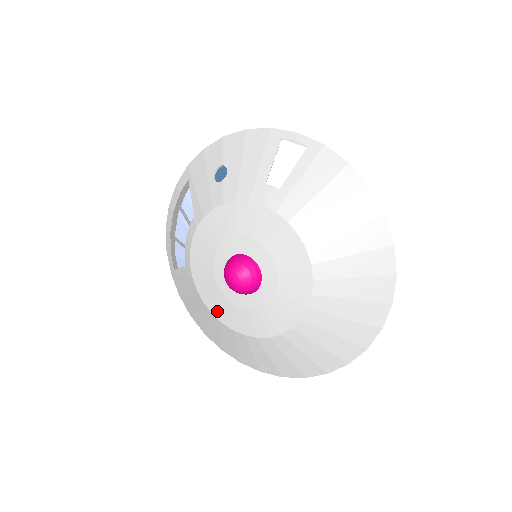
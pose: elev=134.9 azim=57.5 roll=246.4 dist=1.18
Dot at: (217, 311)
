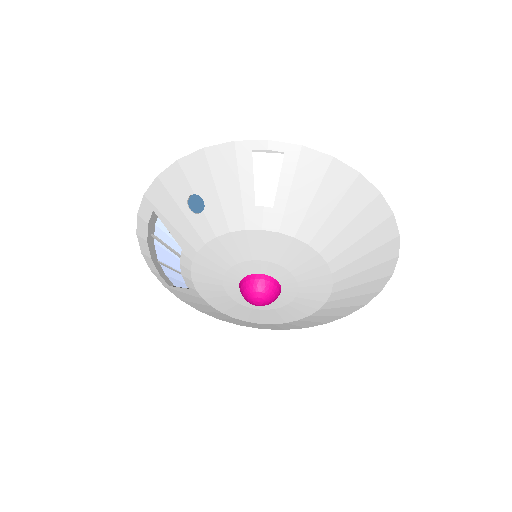
Dot at: (239, 316)
